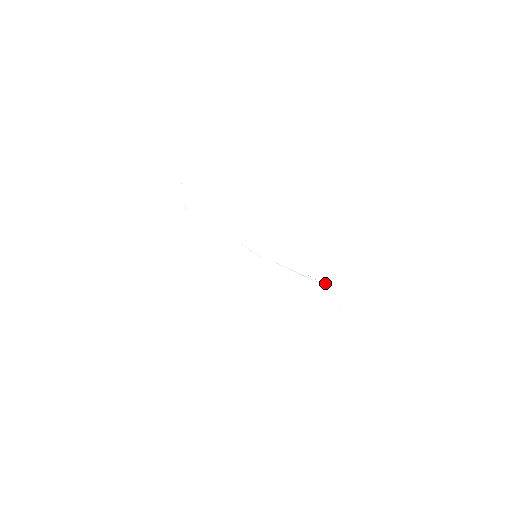
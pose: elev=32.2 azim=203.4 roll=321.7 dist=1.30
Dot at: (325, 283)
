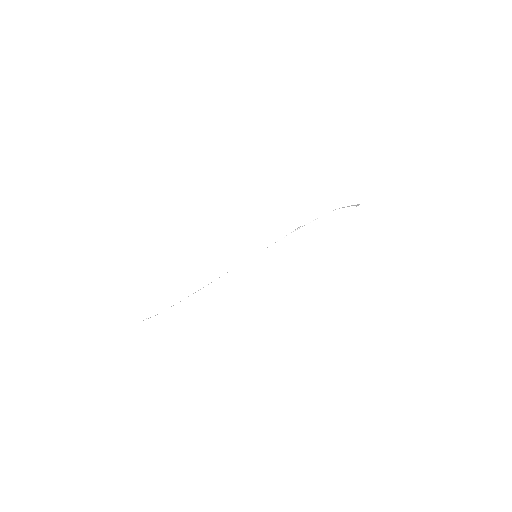
Dot at: (317, 218)
